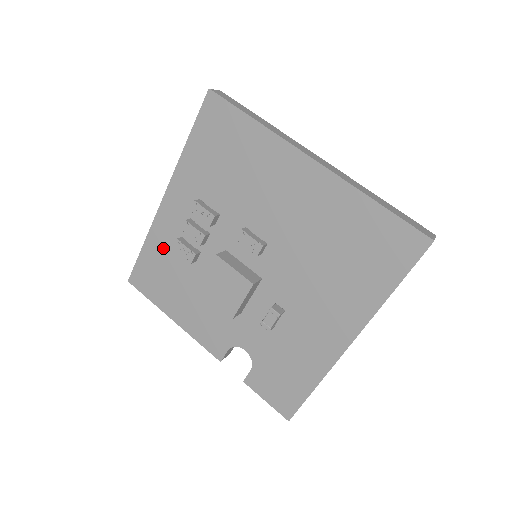
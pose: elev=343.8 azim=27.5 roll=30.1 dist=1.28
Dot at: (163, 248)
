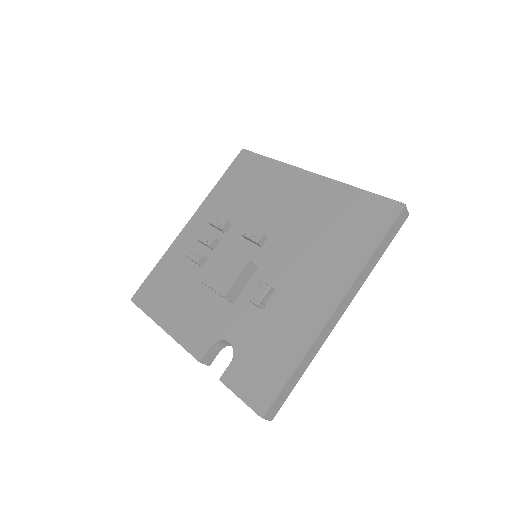
Dot at: (174, 262)
